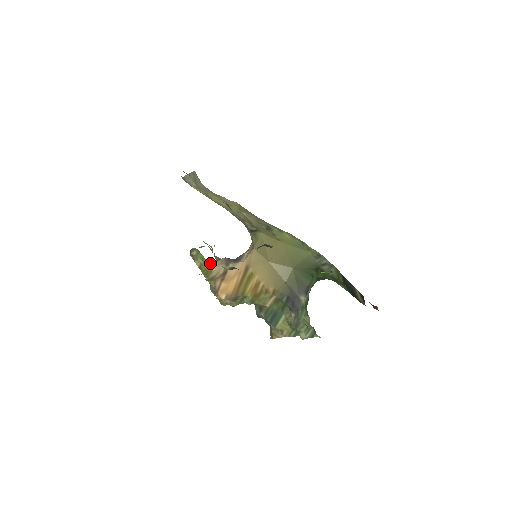
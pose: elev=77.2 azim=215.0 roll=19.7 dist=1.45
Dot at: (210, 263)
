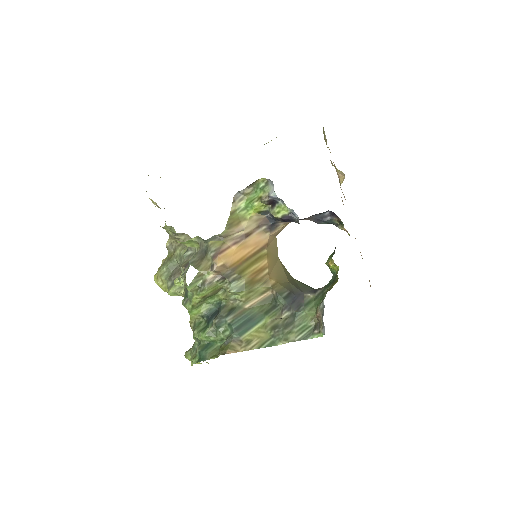
Dot at: (266, 202)
